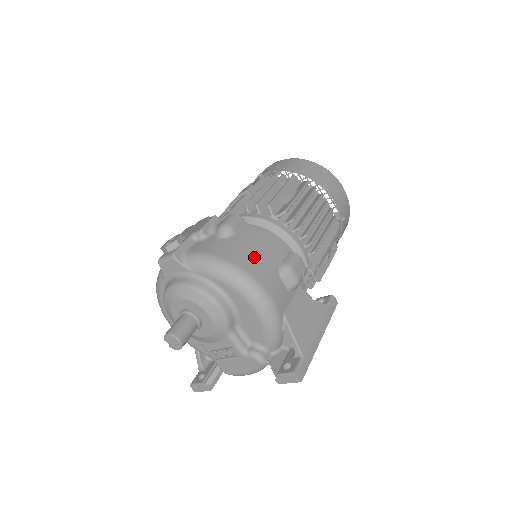
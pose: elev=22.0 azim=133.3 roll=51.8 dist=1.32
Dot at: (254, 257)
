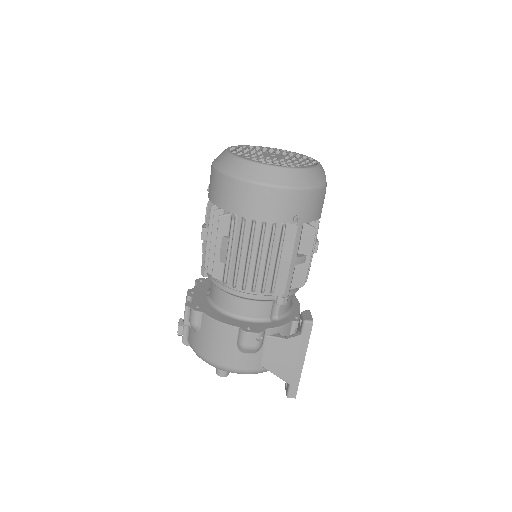
Dot at: (216, 349)
